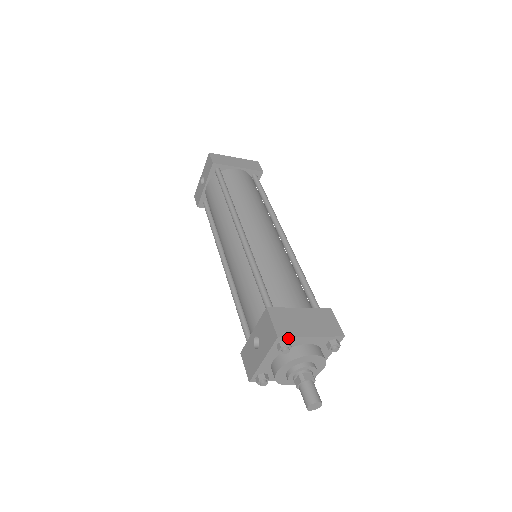
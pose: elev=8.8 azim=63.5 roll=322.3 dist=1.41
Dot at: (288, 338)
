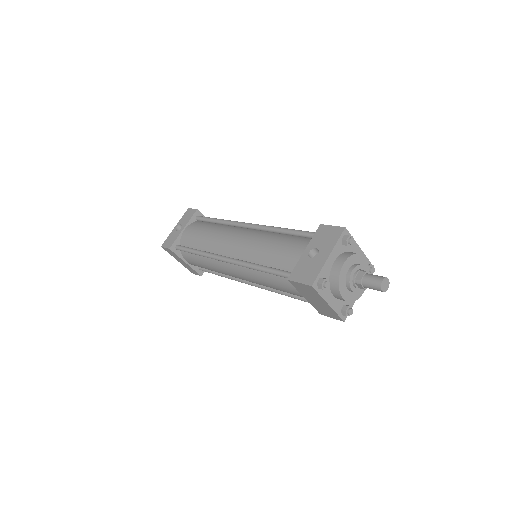
Dot at: occluded
